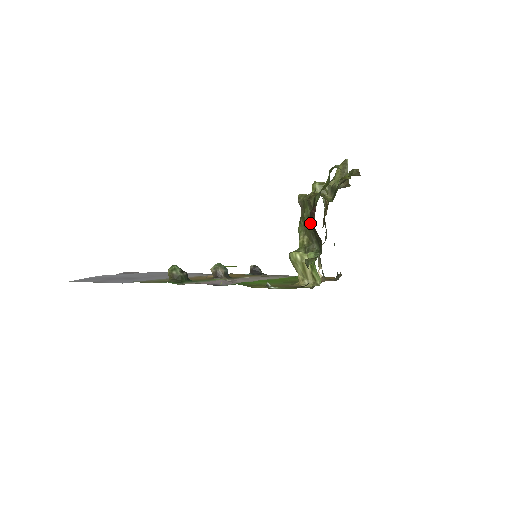
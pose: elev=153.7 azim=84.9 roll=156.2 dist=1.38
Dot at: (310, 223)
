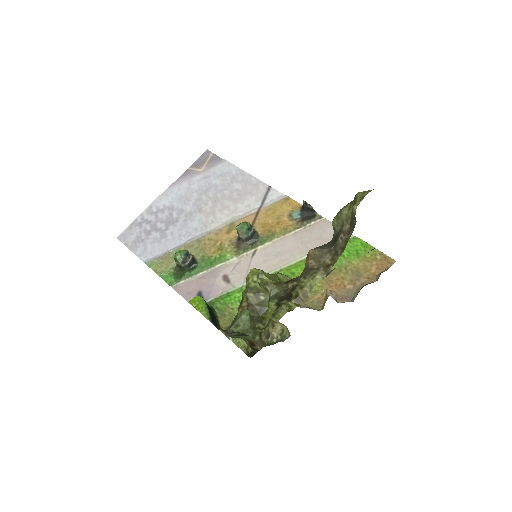
Dot at: occluded
